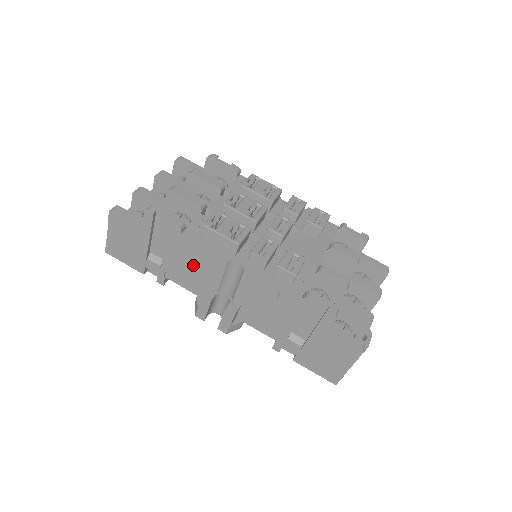
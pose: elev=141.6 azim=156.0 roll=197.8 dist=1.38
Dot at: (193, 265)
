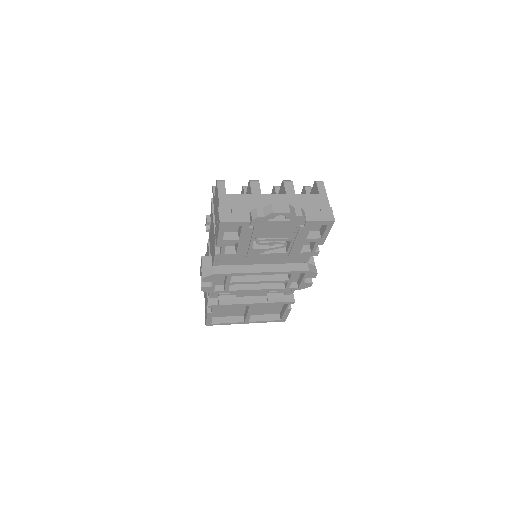
Dot at: occluded
